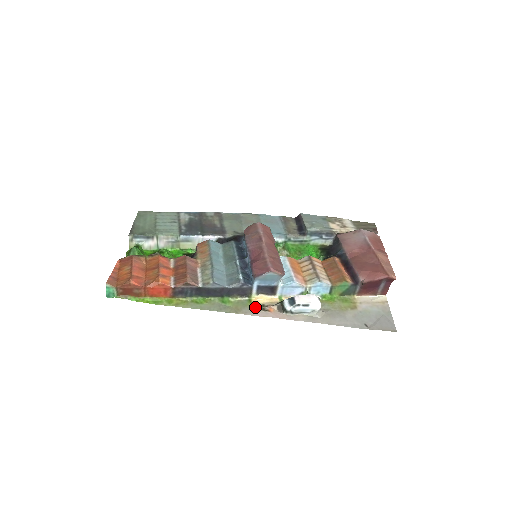
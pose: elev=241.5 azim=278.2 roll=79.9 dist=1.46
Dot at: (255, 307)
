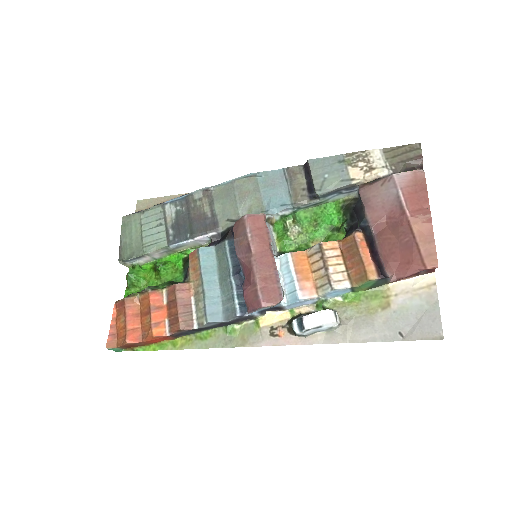
Dot at: (263, 332)
